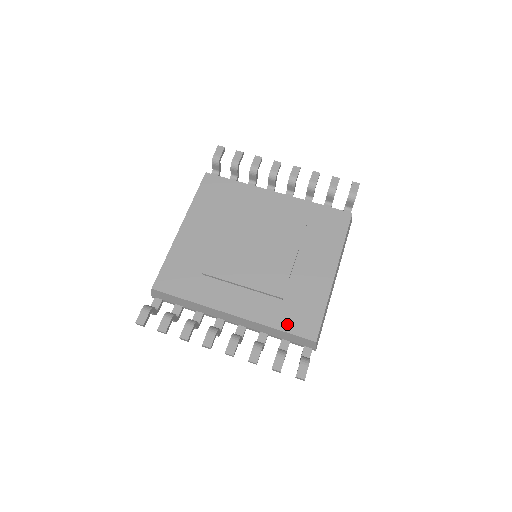
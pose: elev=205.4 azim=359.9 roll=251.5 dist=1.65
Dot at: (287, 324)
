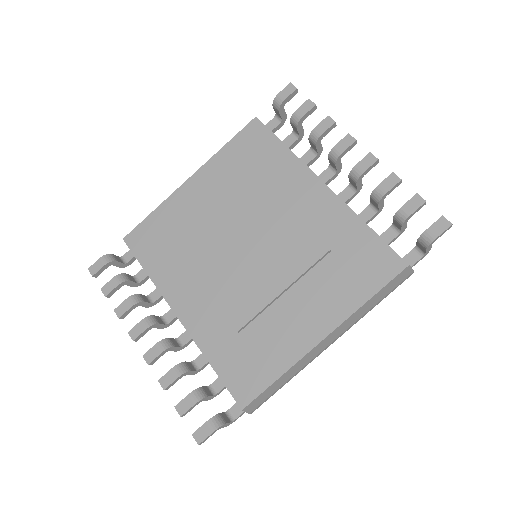
Dot at: (224, 366)
